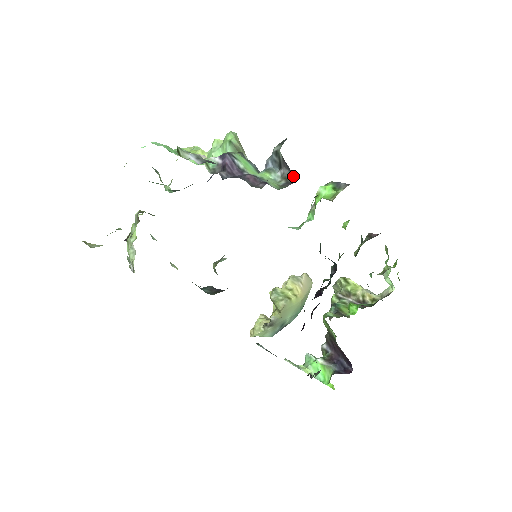
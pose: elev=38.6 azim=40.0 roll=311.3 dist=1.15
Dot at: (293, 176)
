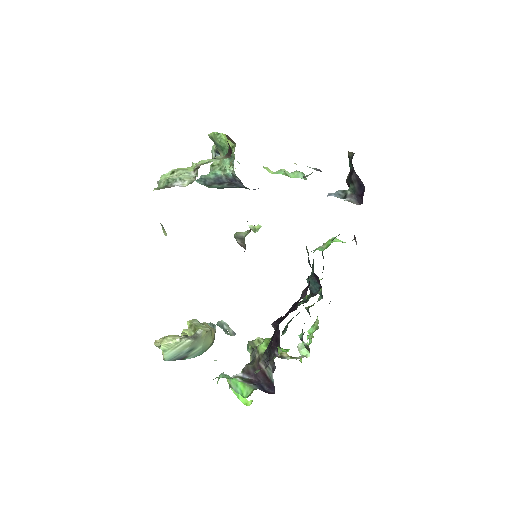
Dot at: (358, 203)
